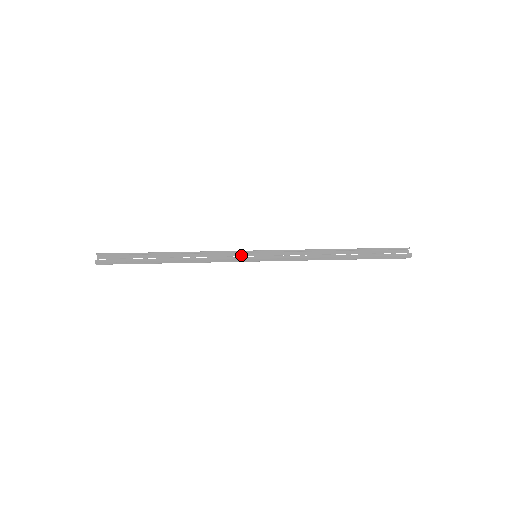
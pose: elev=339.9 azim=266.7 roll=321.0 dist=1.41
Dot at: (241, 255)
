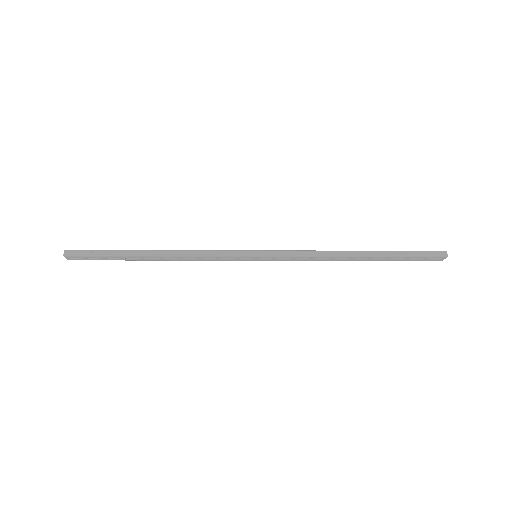
Dot at: (238, 259)
